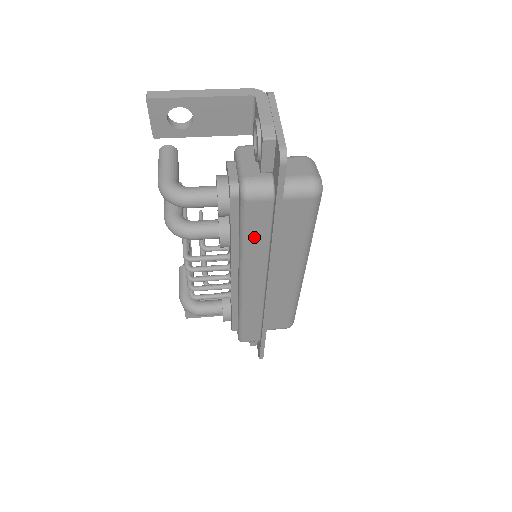
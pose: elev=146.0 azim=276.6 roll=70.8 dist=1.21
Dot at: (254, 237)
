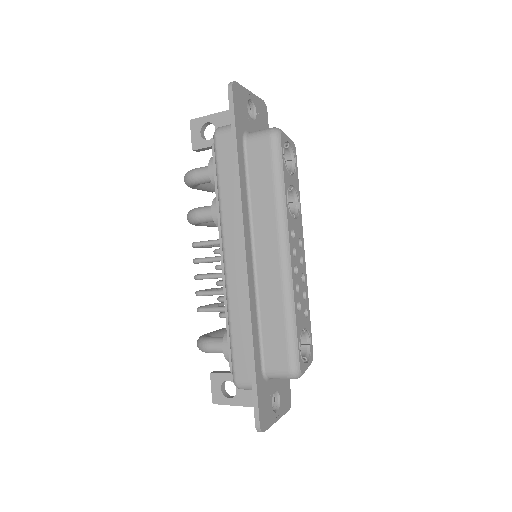
Dot at: (225, 180)
